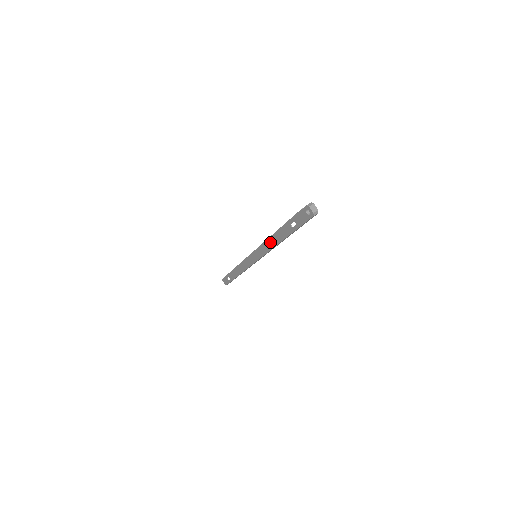
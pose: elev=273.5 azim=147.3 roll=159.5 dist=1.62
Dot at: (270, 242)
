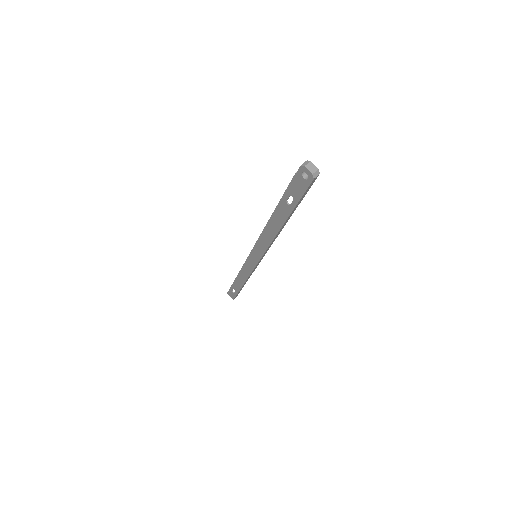
Dot at: (267, 233)
